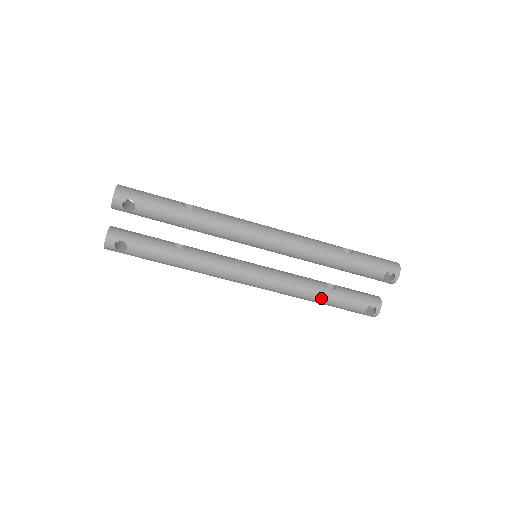
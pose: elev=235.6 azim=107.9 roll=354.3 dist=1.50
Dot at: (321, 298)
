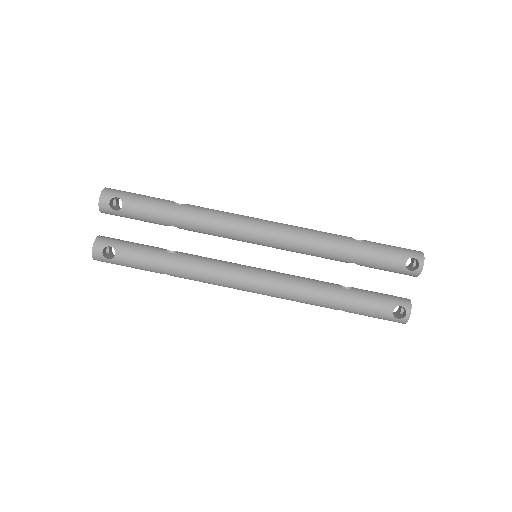
Dot at: (336, 300)
